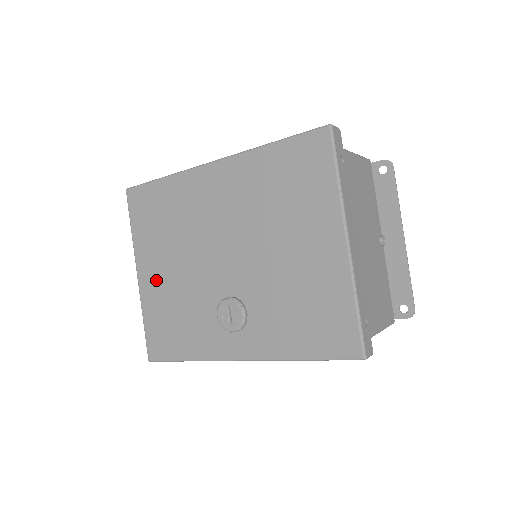
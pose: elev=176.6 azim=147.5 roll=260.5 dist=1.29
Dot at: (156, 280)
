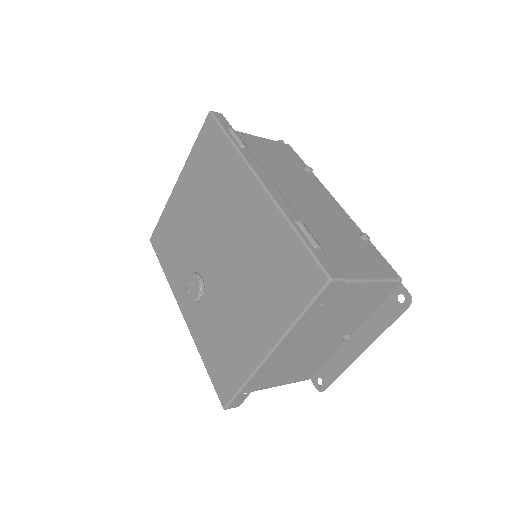
Dot at: (182, 202)
